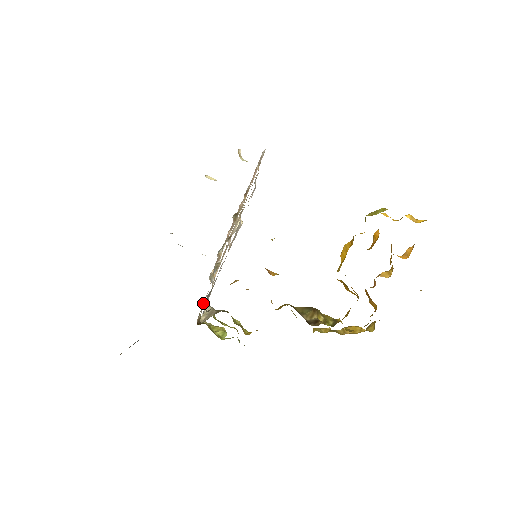
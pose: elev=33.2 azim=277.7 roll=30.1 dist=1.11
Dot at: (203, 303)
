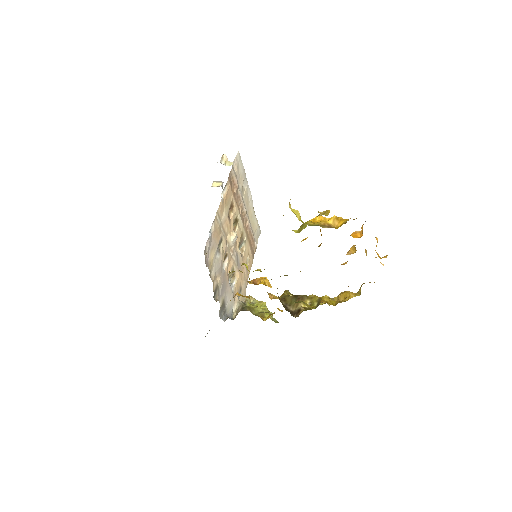
Dot at: (244, 290)
